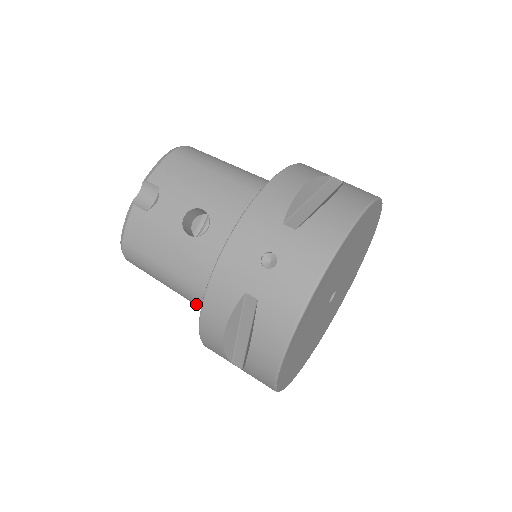
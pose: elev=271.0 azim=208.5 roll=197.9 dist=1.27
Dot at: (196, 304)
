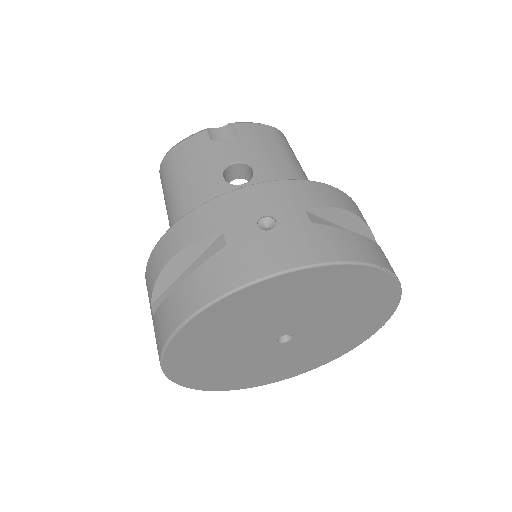
Dot at: occluded
